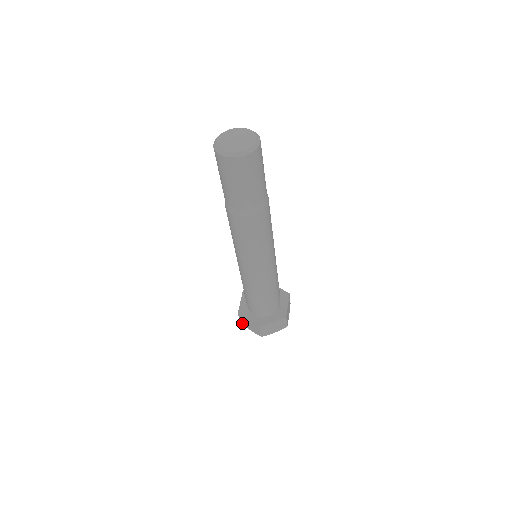
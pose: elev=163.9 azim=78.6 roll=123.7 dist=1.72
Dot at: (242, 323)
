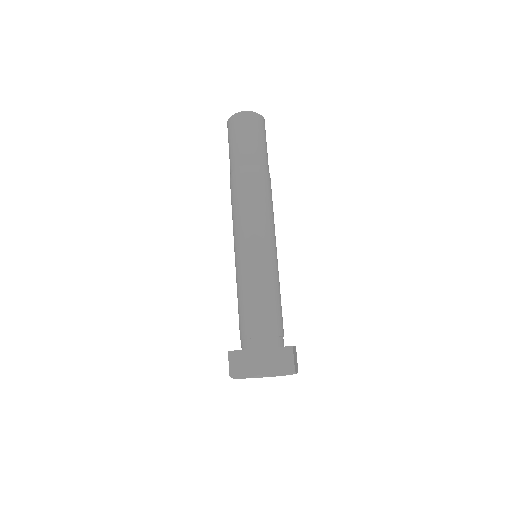
Dot at: (232, 373)
